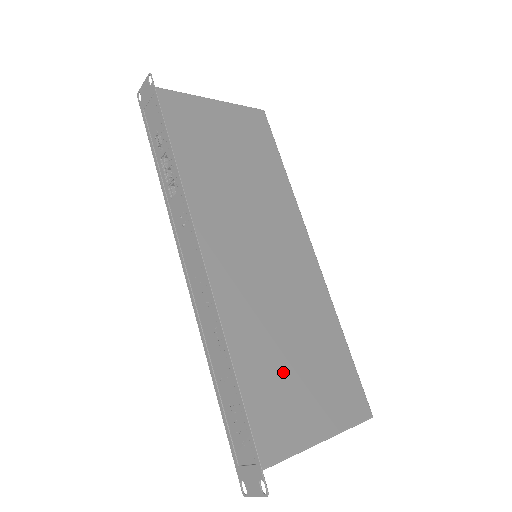
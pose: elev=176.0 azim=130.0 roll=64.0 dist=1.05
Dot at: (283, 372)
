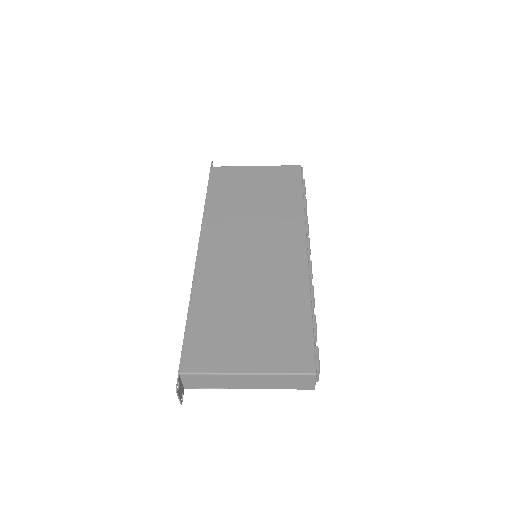
Dot at: (230, 321)
